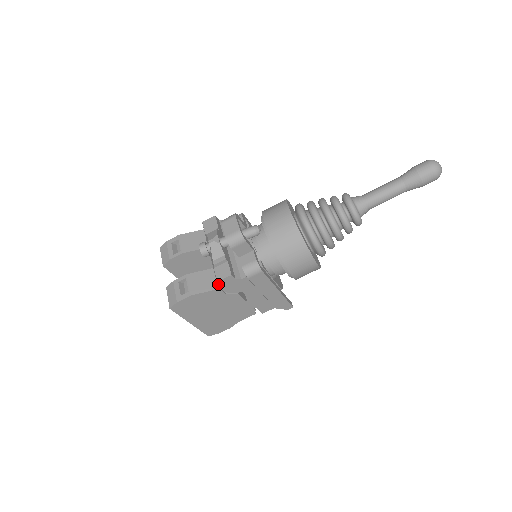
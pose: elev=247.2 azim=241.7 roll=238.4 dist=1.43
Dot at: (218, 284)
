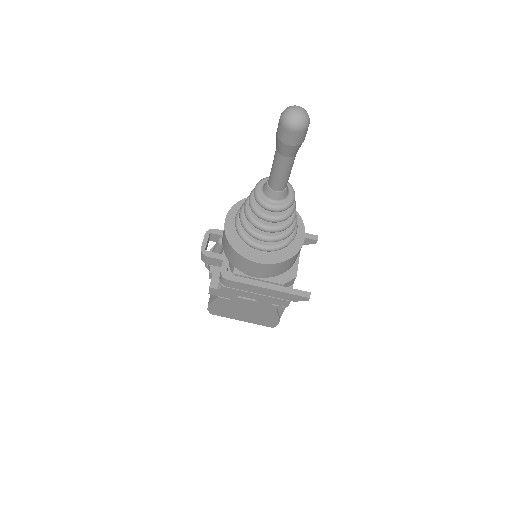
Dot at: (212, 294)
